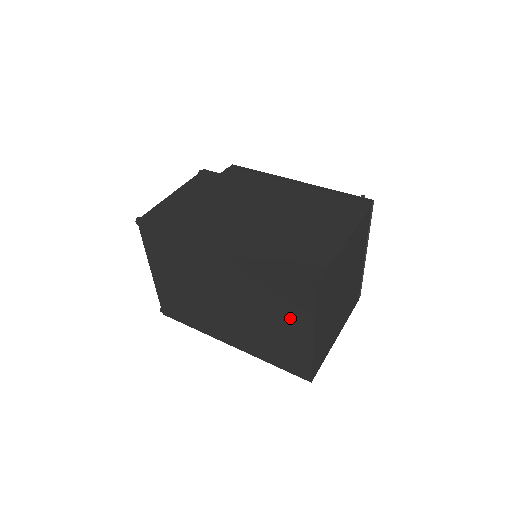
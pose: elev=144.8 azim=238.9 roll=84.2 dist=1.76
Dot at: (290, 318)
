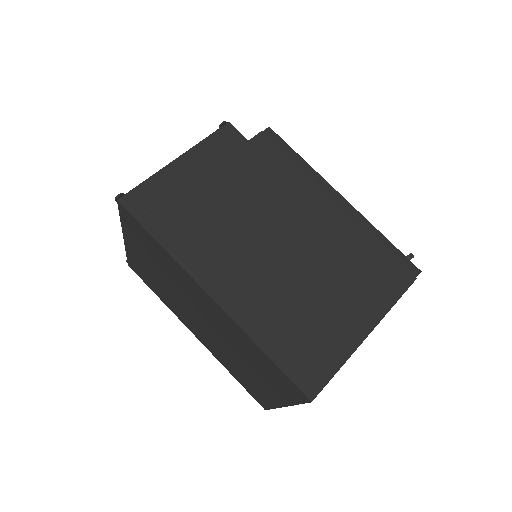
Dot at: (268, 383)
